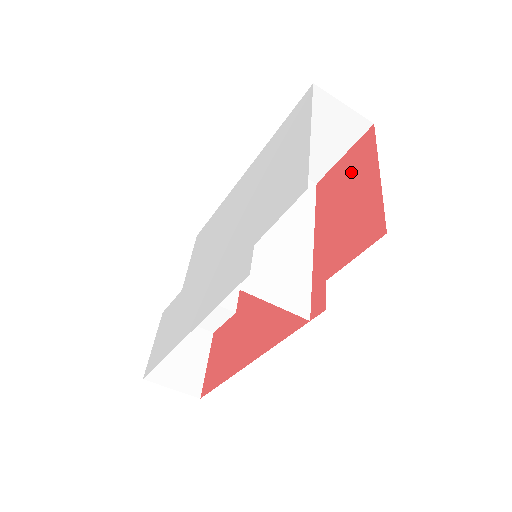
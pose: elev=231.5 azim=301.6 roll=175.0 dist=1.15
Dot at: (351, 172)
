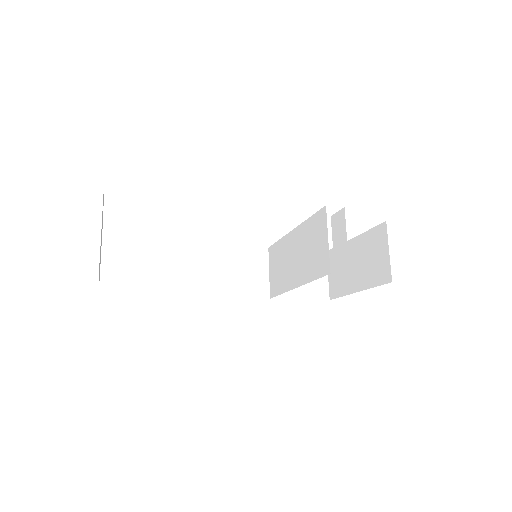
Dot at: occluded
